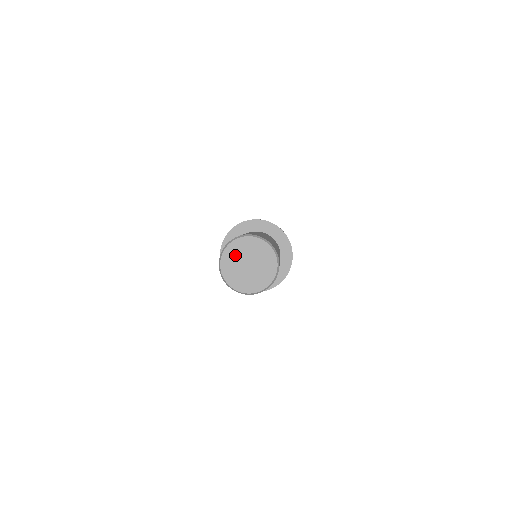
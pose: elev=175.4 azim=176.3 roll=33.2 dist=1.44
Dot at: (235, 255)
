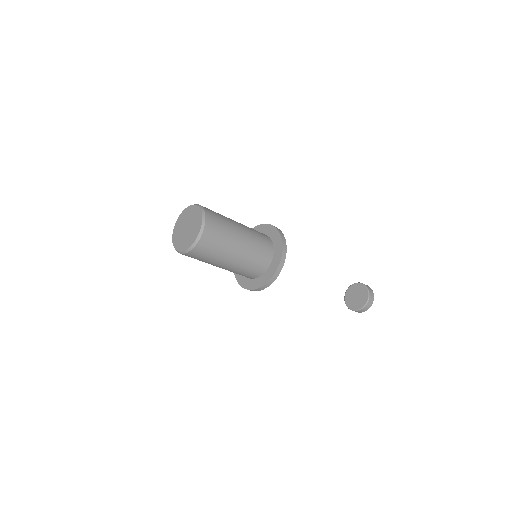
Dot at: (181, 222)
